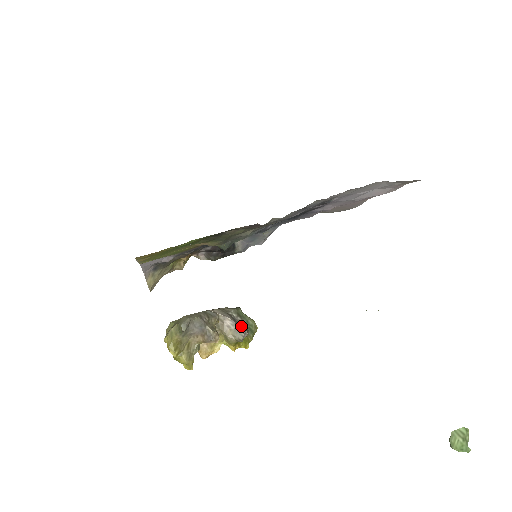
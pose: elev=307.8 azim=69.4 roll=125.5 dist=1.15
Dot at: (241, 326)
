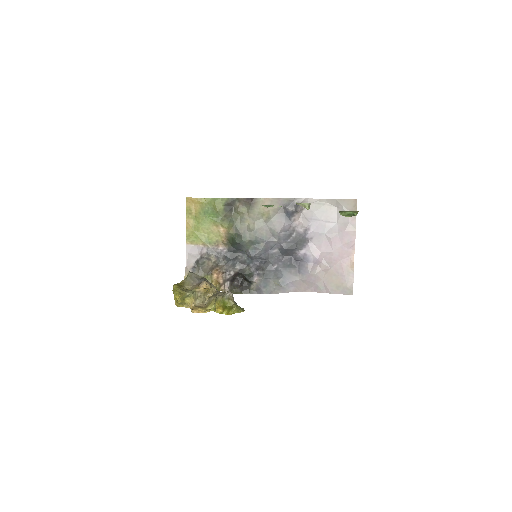
Dot at: occluded
